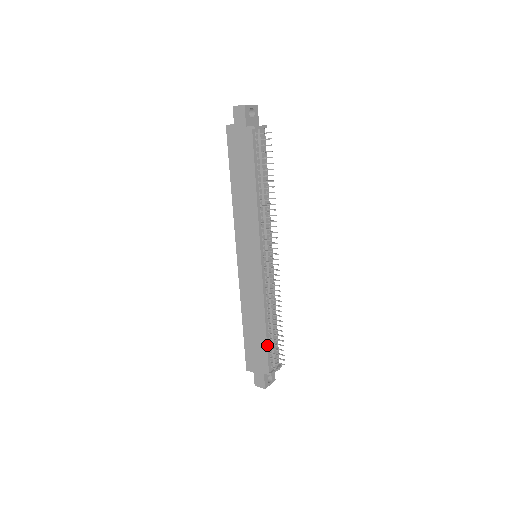
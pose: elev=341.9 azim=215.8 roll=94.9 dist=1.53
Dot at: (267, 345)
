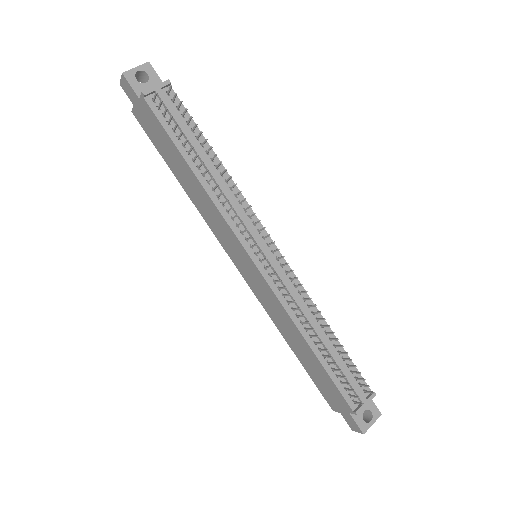
Dot at: (328, 373)
